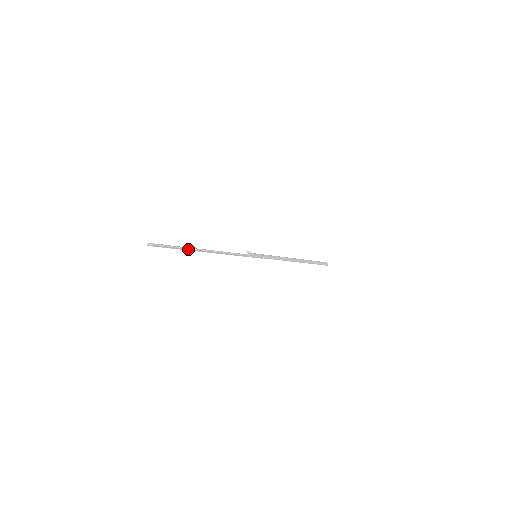
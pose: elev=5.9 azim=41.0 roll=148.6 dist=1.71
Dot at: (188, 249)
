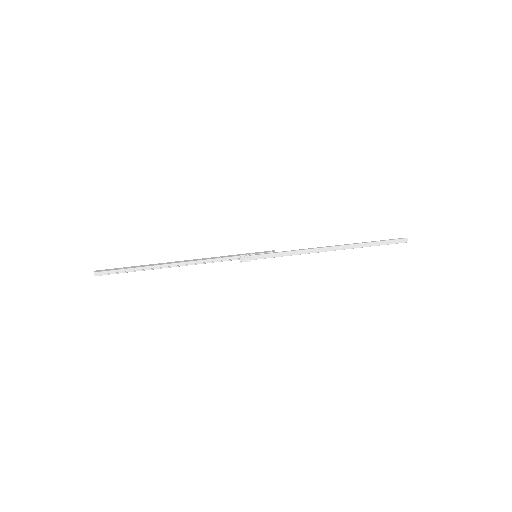
Dot at: (145, 269)
